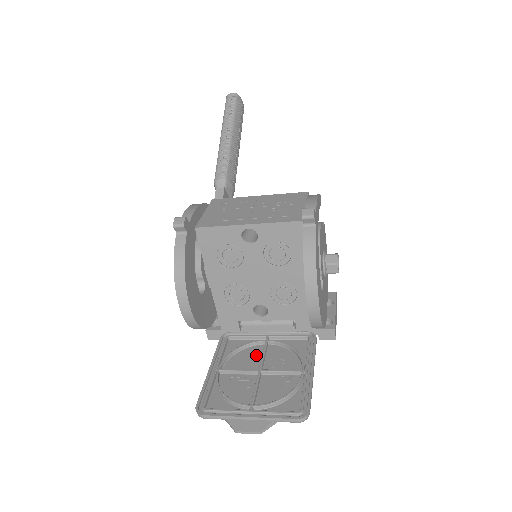
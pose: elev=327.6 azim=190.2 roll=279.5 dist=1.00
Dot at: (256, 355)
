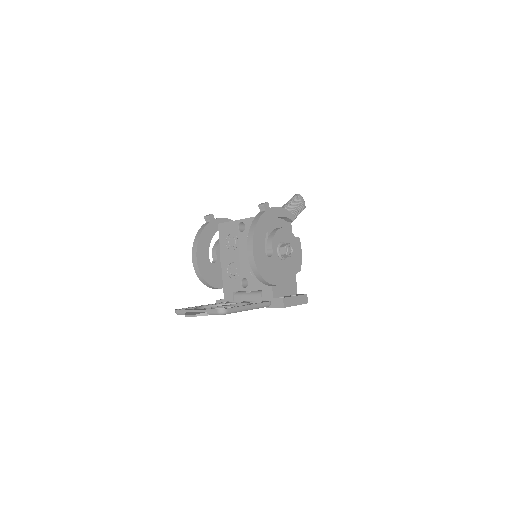
Dot at: occluded
